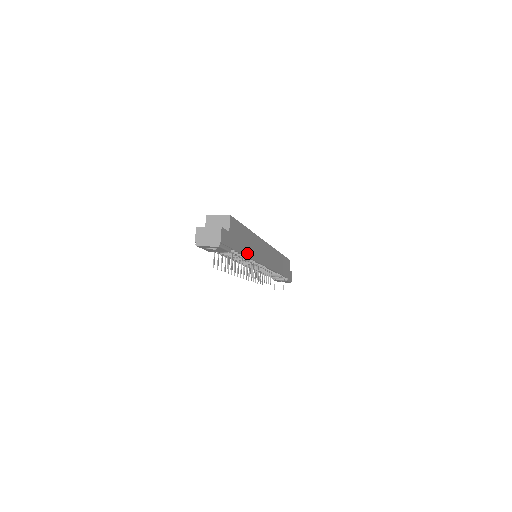
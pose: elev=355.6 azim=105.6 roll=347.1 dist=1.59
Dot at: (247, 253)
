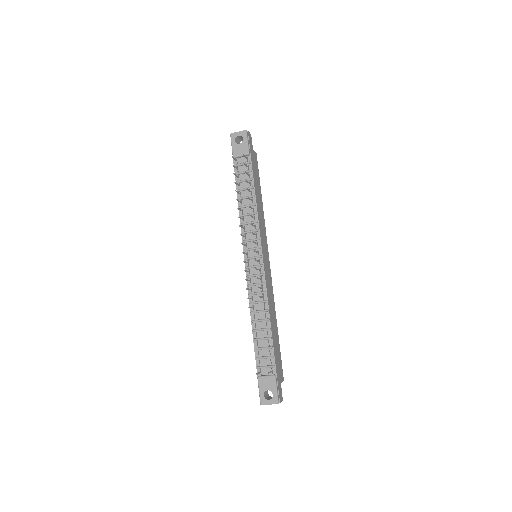
Dot at: (256, 194)
